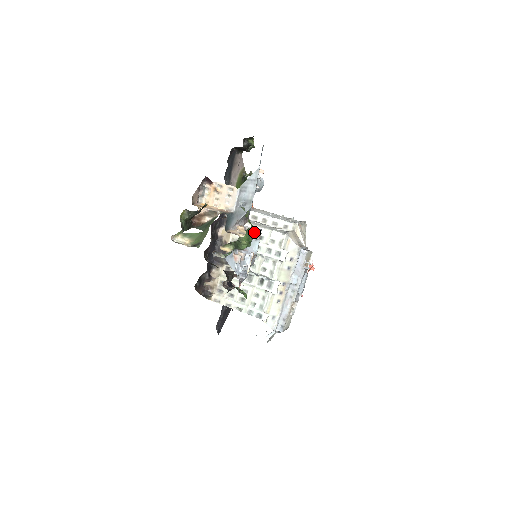
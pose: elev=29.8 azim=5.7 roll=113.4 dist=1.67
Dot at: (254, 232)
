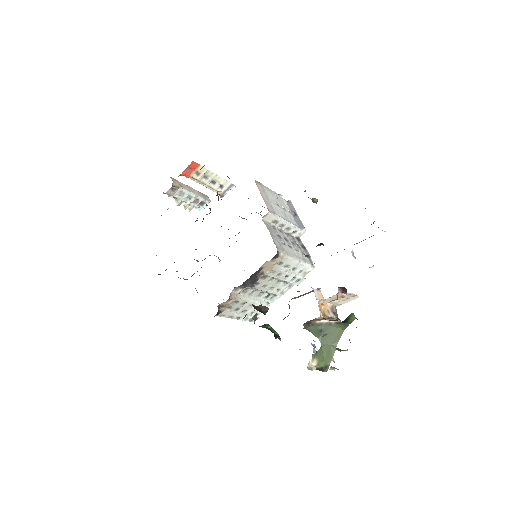
Dot at: occluded
